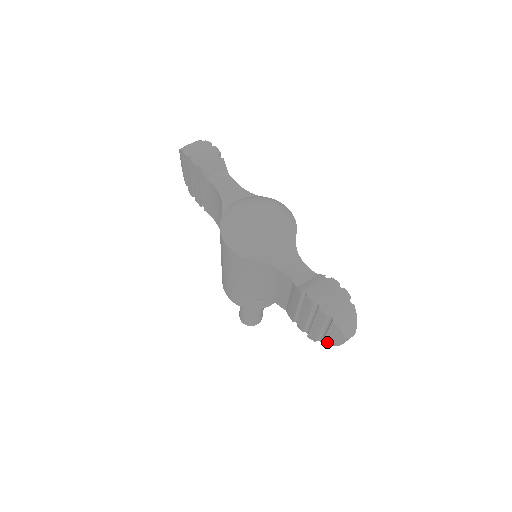
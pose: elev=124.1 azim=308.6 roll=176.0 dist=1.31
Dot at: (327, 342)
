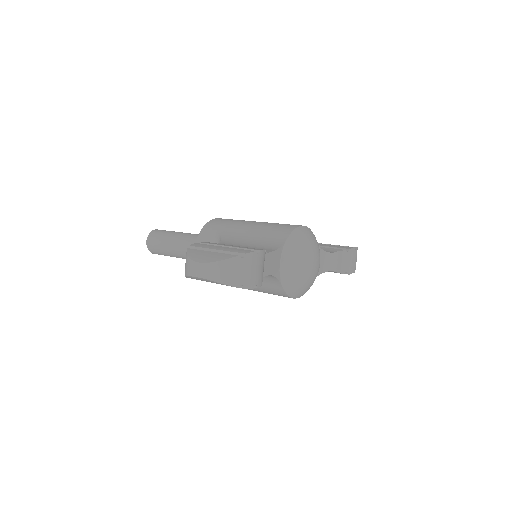
Dot at: occluded
